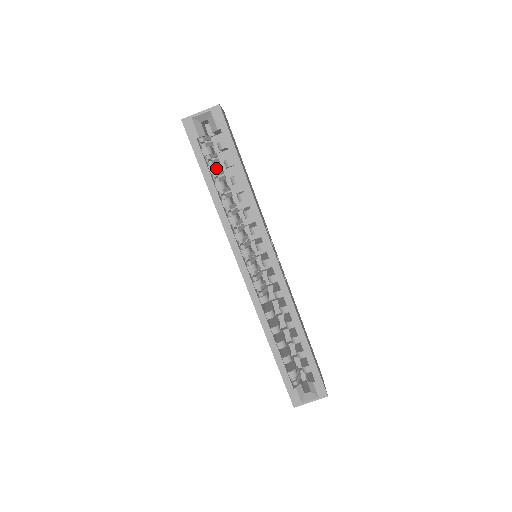
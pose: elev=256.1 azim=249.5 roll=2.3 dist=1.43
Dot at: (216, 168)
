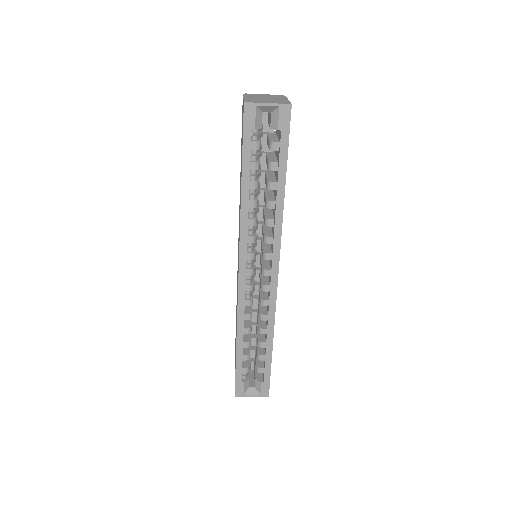
Dot at: (258, 166)
